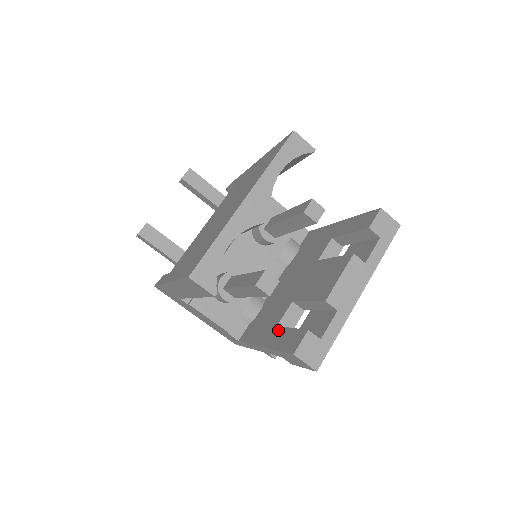
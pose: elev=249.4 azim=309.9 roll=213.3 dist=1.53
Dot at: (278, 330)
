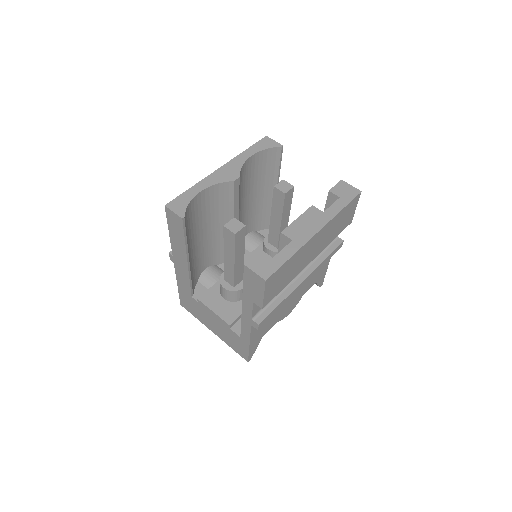
Dot at: occluded
